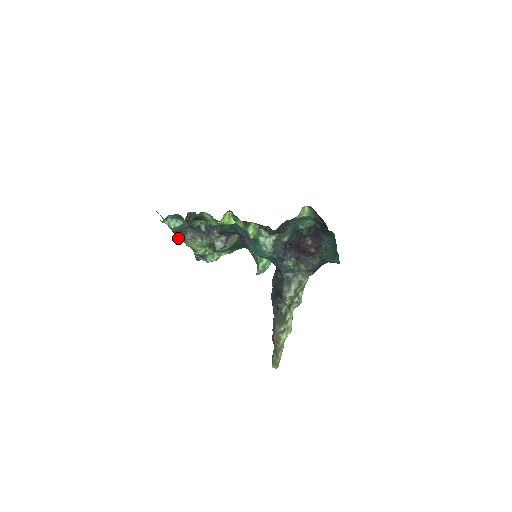
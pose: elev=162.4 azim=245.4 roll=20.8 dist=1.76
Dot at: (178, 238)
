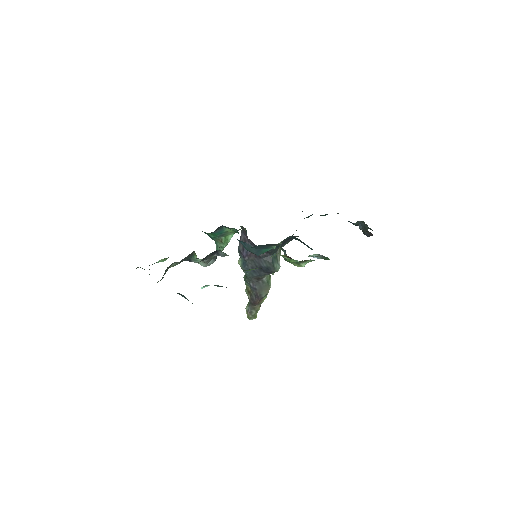
Dot at: (157, 282)
